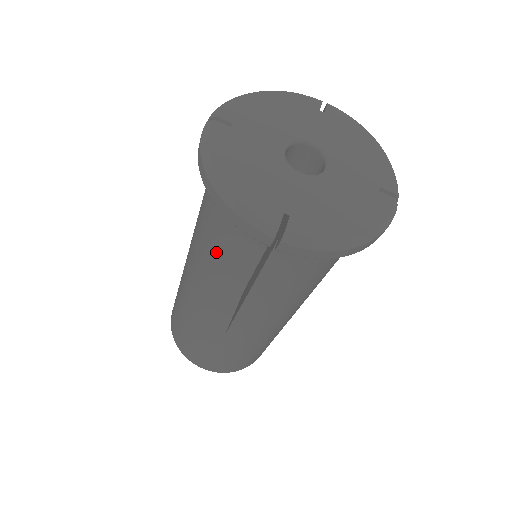
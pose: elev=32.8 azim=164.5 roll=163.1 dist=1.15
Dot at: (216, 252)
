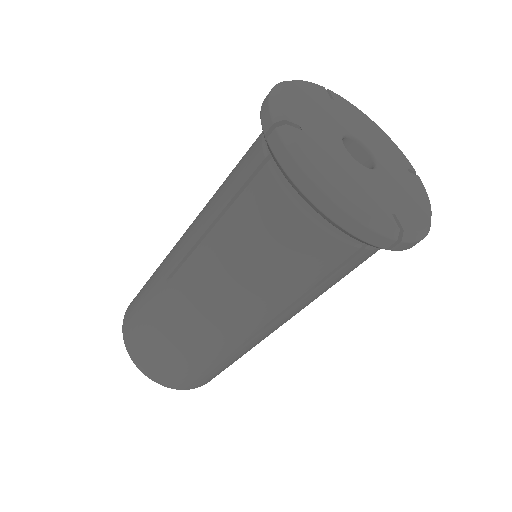
Dot at: (232, 172)
